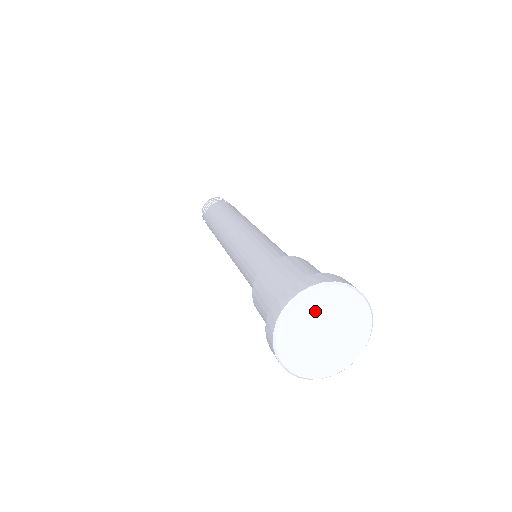
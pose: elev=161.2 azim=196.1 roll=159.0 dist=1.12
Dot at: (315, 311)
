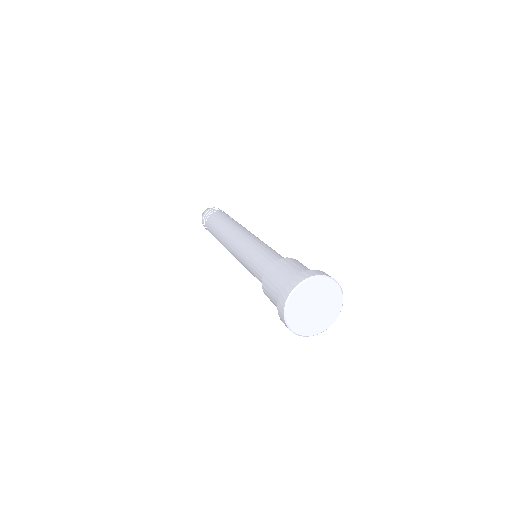
Dot at: (323, 291)
